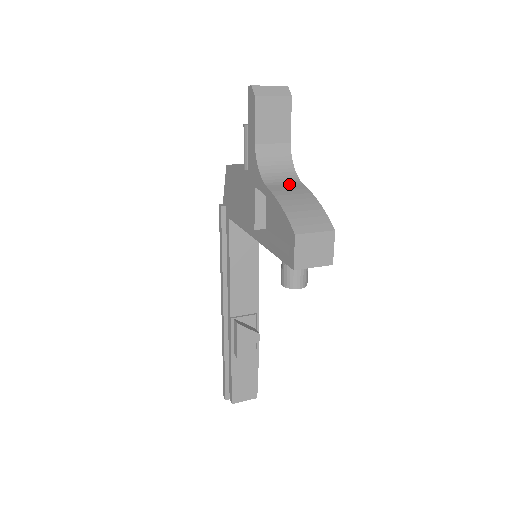
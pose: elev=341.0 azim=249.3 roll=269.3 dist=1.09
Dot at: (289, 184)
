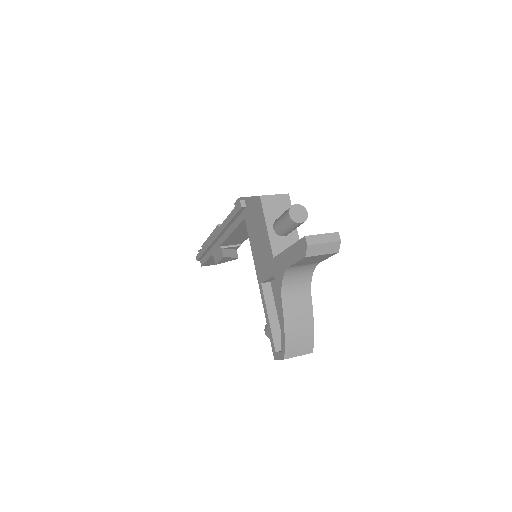
Dot at: (300, 297)
